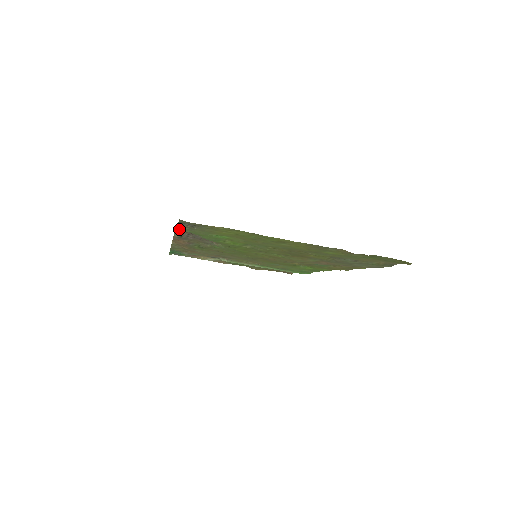
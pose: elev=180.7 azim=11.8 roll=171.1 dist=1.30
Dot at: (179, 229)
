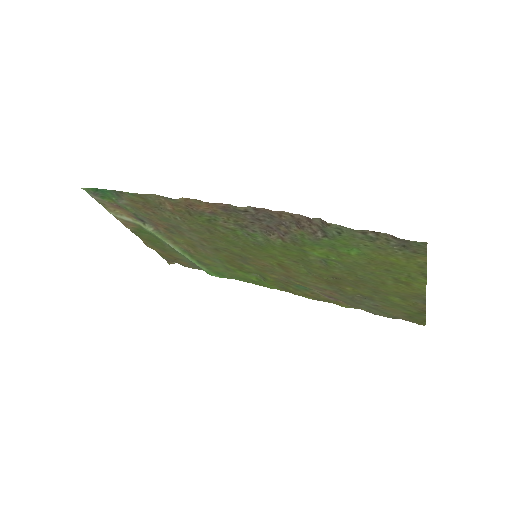
Dot at: (332, 226)
